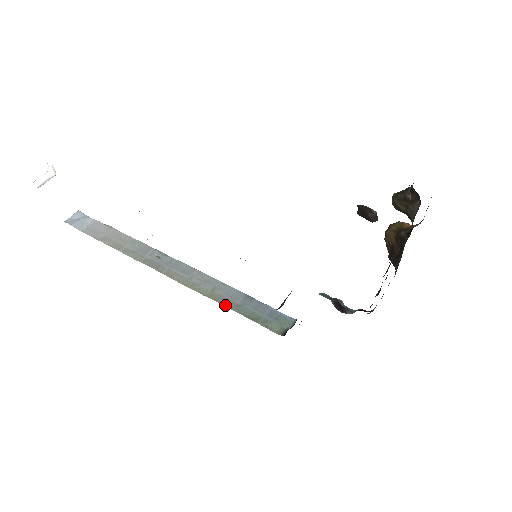
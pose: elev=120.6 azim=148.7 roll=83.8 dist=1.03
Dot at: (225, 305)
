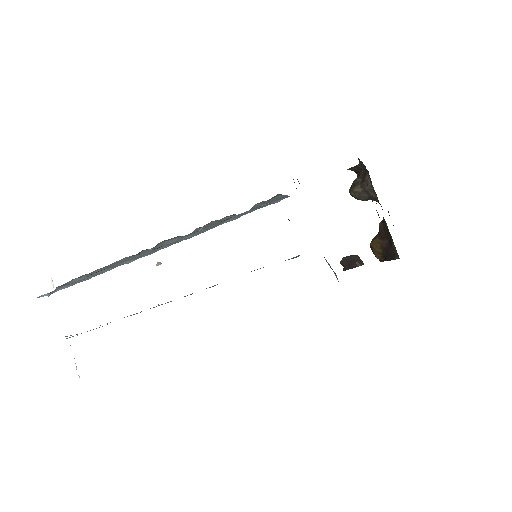
Dot at: occluded
